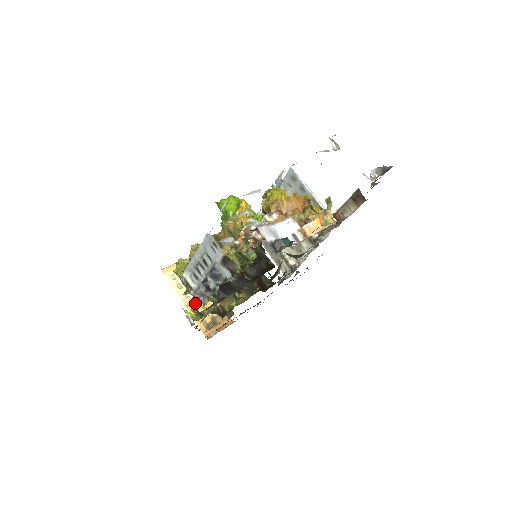
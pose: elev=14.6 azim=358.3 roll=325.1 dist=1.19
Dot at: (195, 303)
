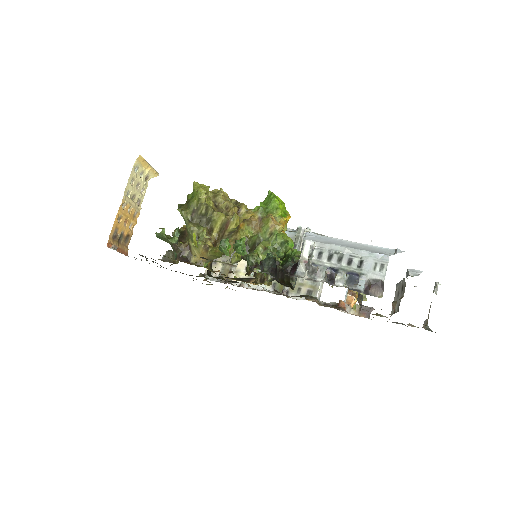
Dot at: (127, 208)
